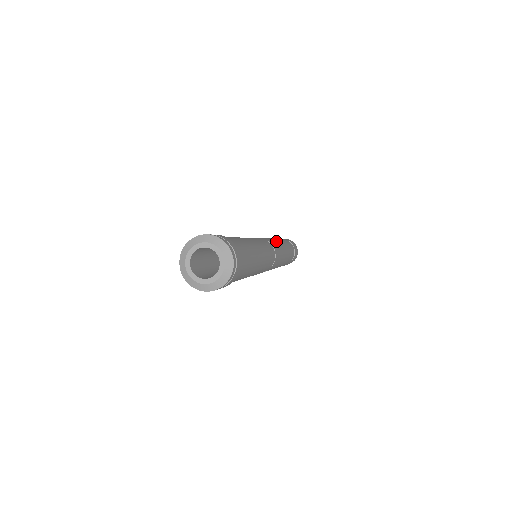
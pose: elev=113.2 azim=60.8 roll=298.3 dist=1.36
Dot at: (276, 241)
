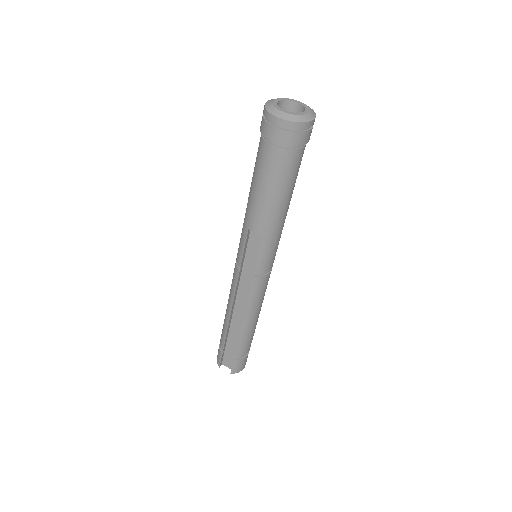
Dot at: occluded
